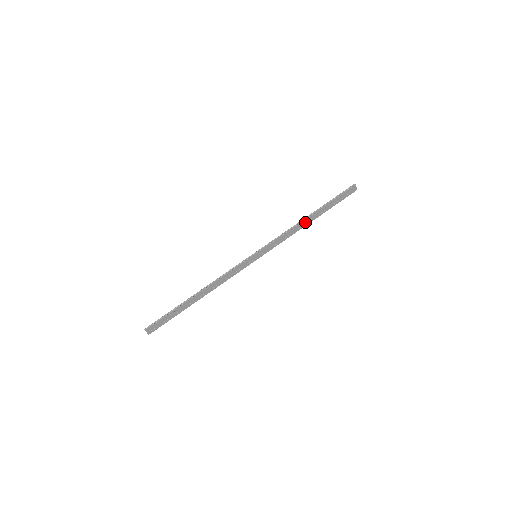
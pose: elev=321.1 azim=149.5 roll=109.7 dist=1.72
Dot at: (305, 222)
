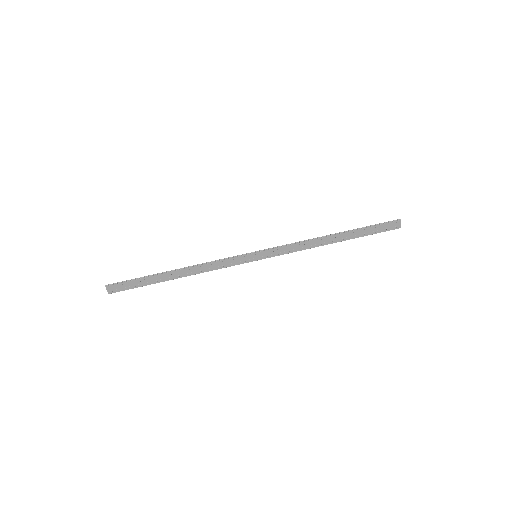
Dot at: (326, 240)
